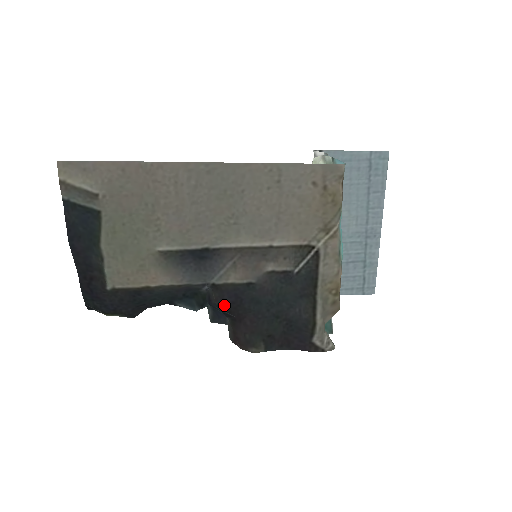
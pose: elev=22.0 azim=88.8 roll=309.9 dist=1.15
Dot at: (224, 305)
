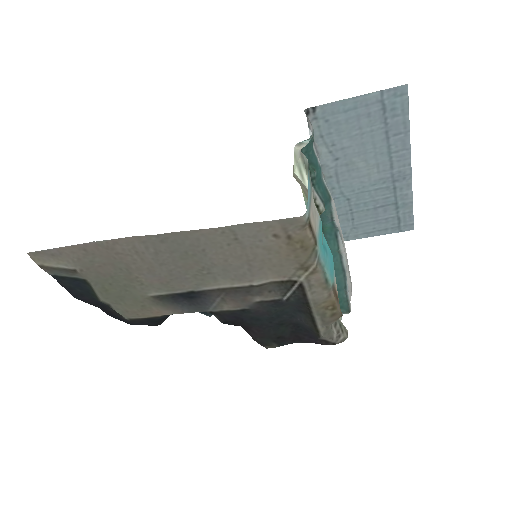
Dot at: (228, 322)
